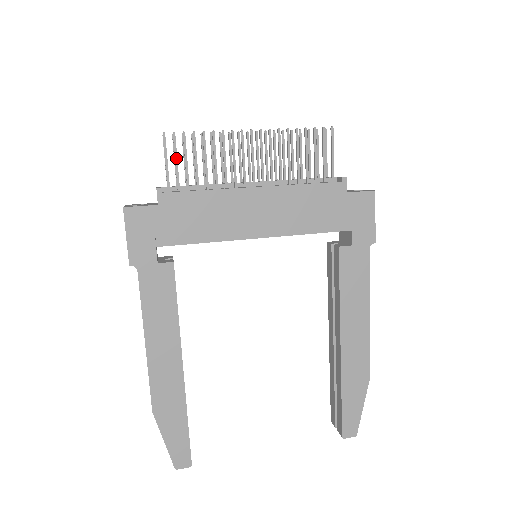
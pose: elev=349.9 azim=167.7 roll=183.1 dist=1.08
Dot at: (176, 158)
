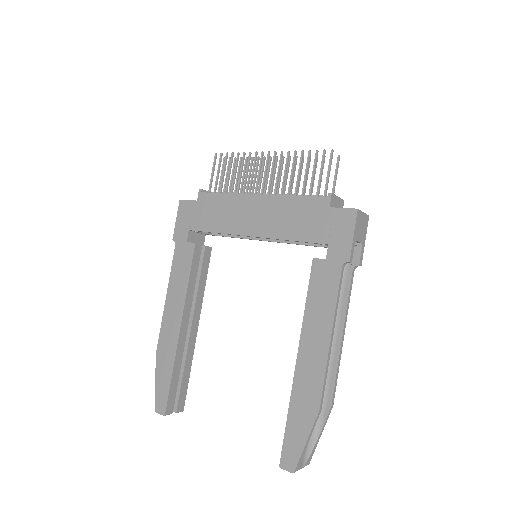
Dot at: (218, 170)
